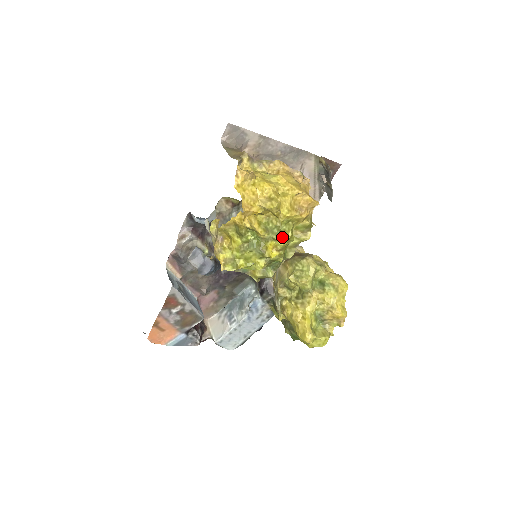
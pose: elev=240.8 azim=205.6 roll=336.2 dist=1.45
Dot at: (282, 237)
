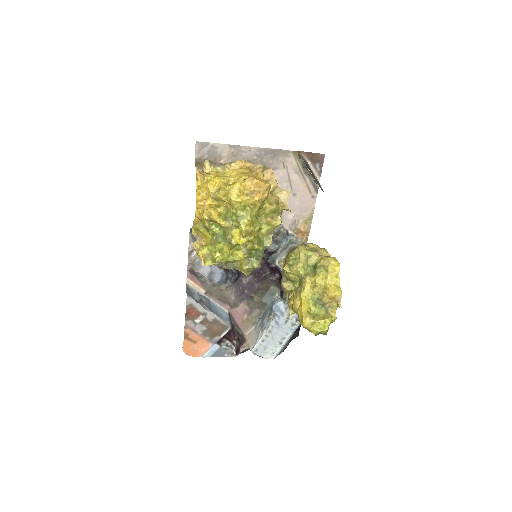
Dot at: (241, 222)
